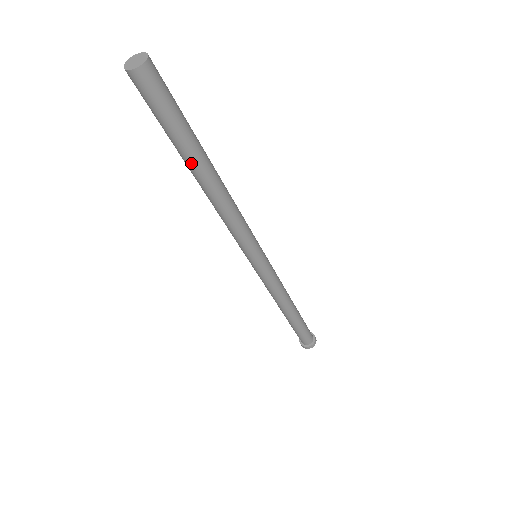
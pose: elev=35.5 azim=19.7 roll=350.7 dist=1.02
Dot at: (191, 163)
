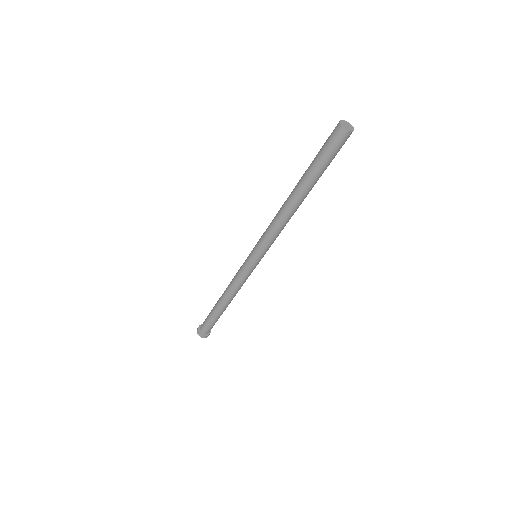
Dot at: (303, 183)
